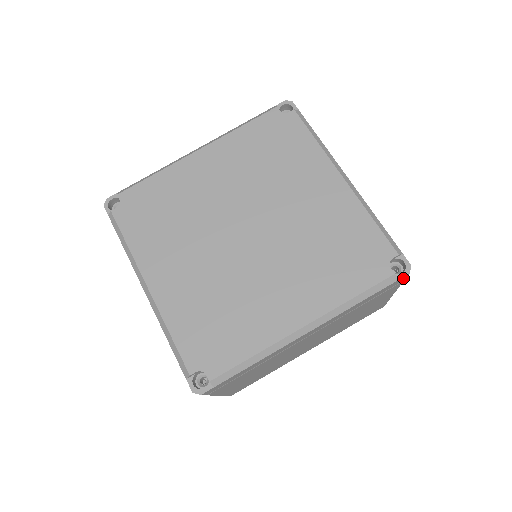
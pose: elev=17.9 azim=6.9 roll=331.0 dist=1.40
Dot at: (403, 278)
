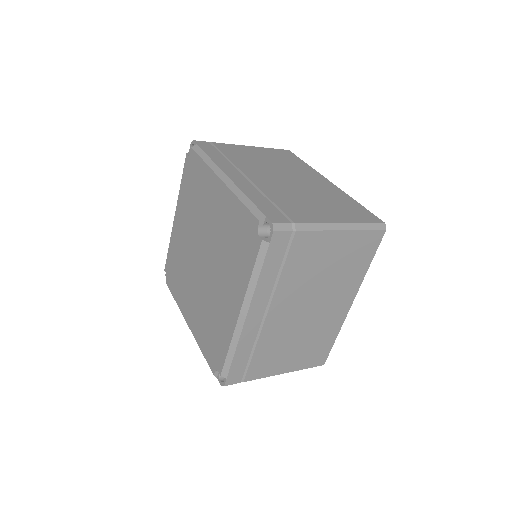
Dot at: occluded
